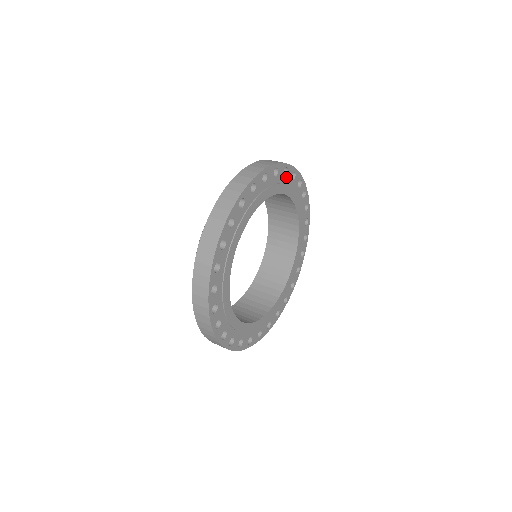
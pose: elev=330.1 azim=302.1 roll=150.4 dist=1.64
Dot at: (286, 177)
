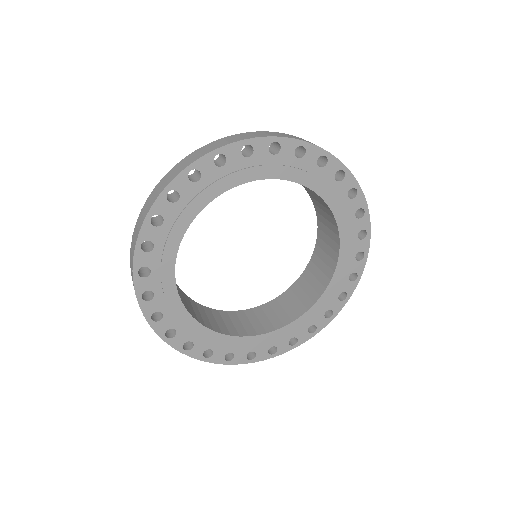
Dot at: (279, 155)
